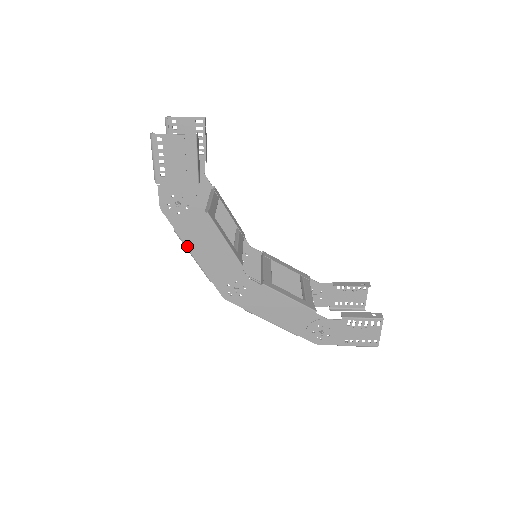
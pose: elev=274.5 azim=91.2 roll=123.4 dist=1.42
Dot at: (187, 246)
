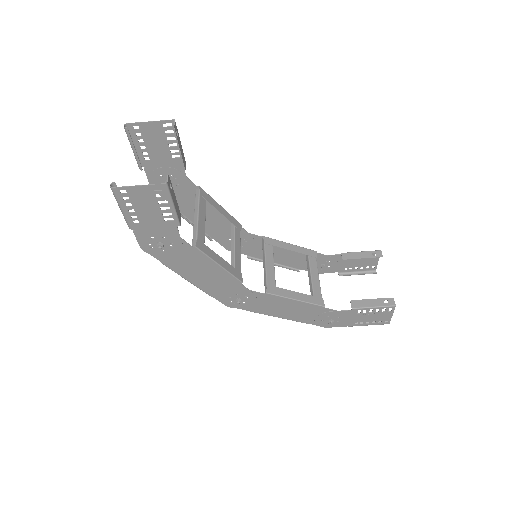
Dot at: (179, 274)
